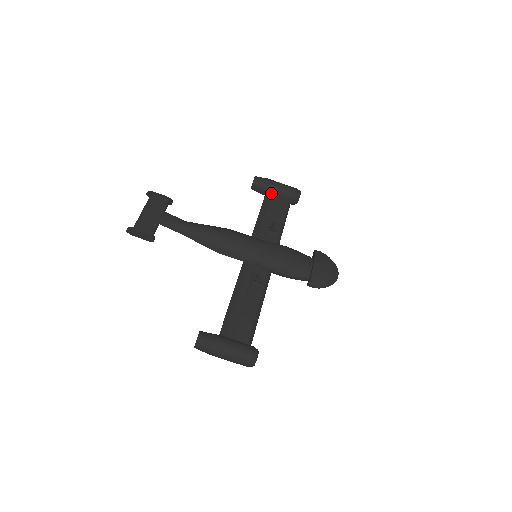
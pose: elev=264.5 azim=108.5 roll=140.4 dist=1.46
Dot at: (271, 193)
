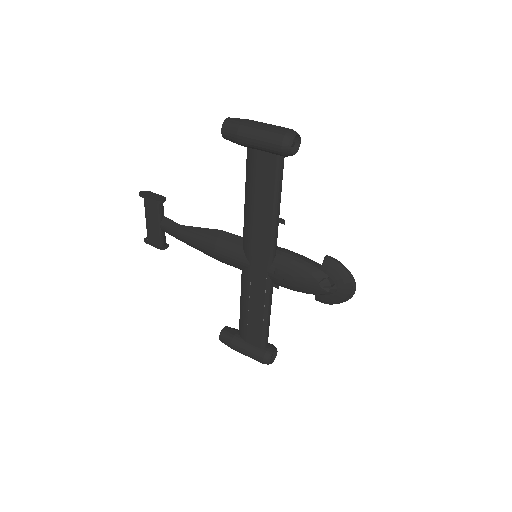
Dot at: occluded
